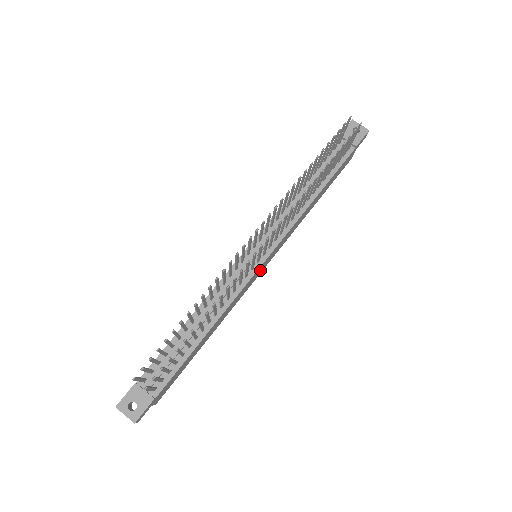
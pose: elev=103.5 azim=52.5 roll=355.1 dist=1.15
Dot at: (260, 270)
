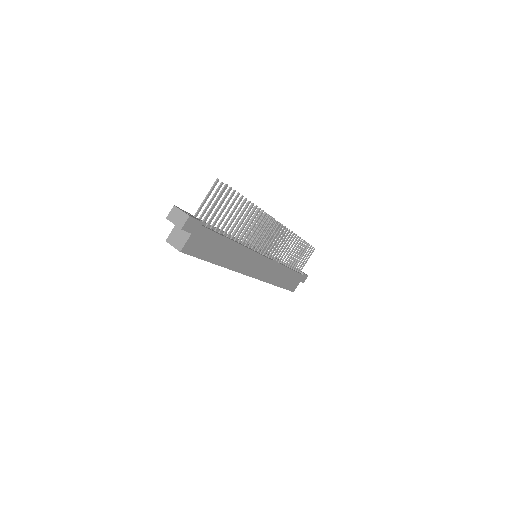
Dot at: (255, 267)
